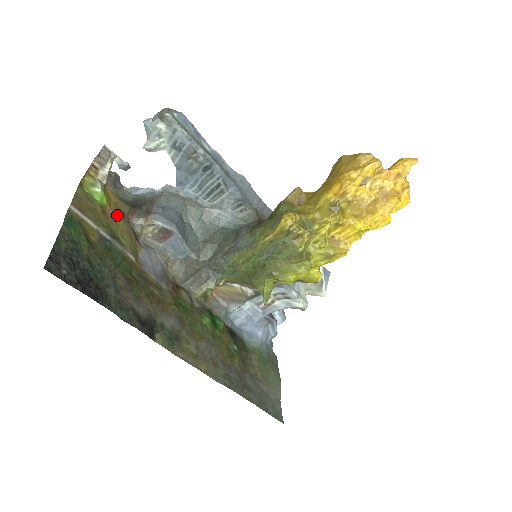
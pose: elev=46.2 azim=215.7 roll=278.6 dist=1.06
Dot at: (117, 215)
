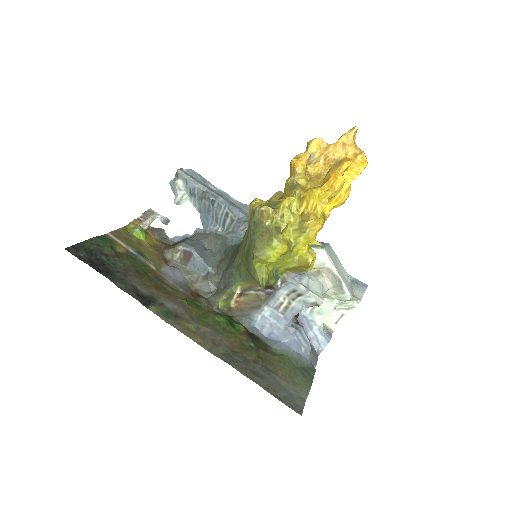
Dot at: (152, 248)
